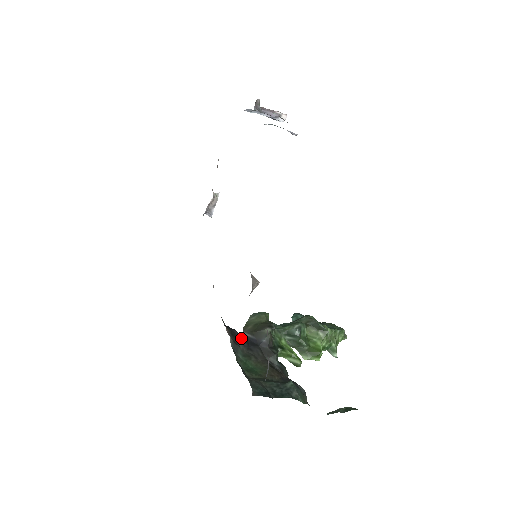
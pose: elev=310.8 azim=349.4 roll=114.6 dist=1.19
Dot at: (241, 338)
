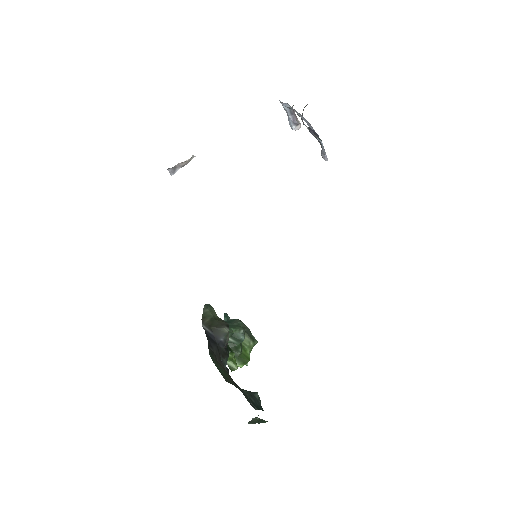
Dot at: (205, 331)
